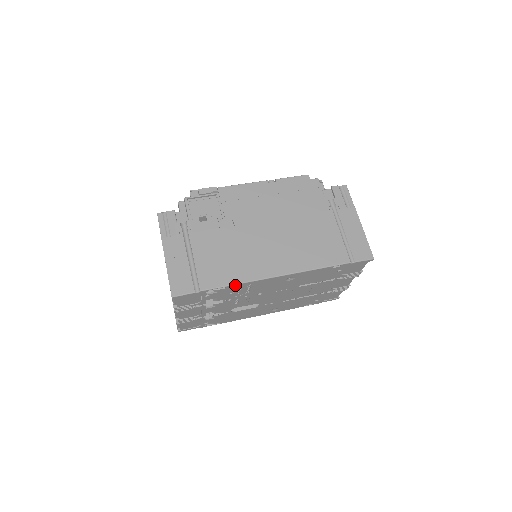
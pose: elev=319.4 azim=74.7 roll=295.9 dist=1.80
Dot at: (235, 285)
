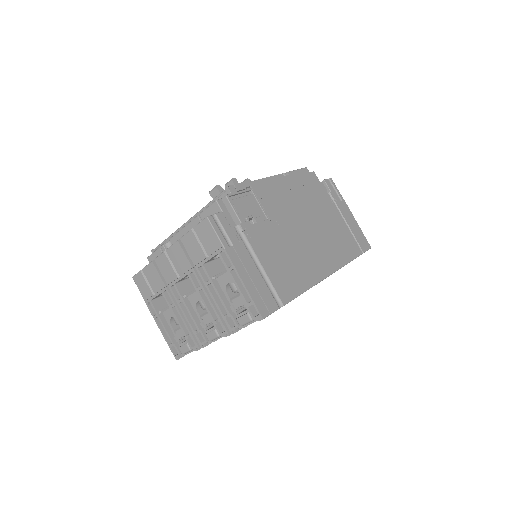
Dot at: (303, 292)
